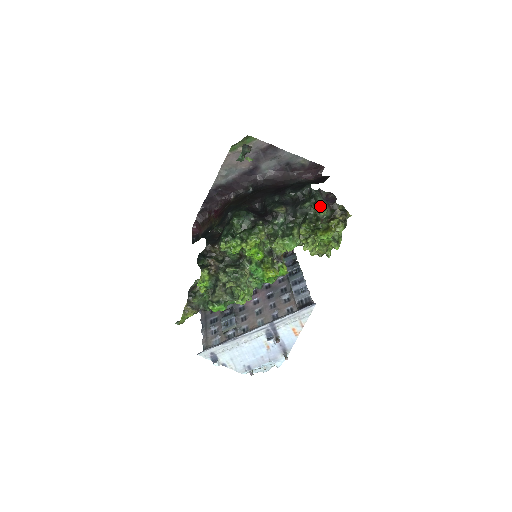
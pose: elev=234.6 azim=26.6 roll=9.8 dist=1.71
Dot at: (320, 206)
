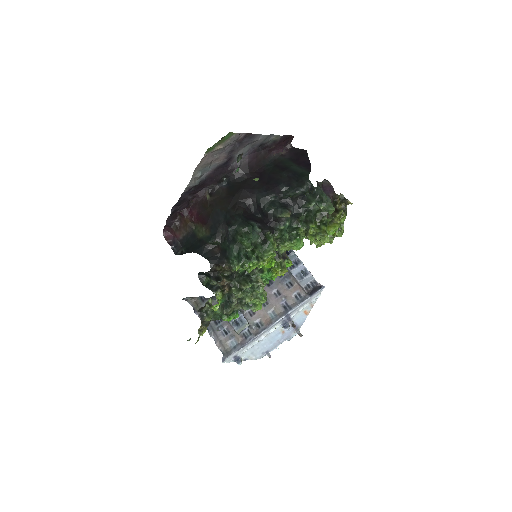
Dot at: (329, 206)
